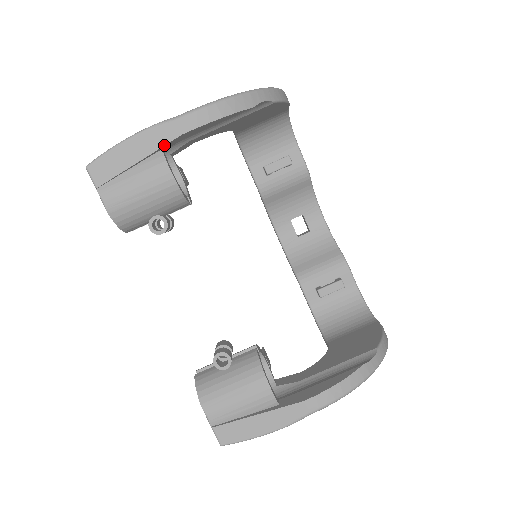
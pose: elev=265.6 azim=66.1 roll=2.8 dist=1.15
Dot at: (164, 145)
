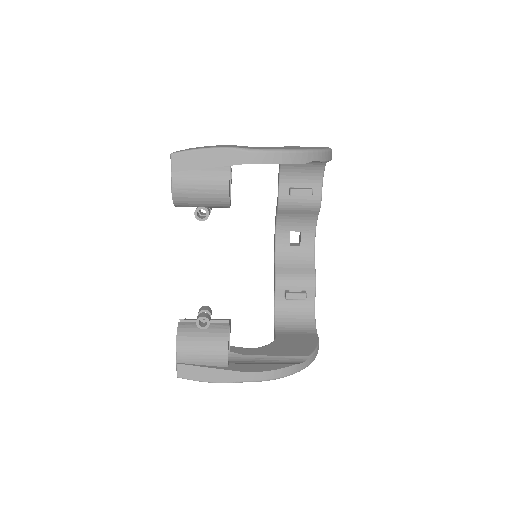
Dot at: occluded
